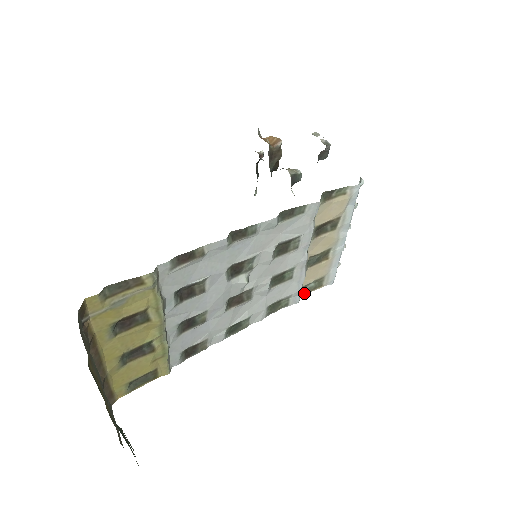
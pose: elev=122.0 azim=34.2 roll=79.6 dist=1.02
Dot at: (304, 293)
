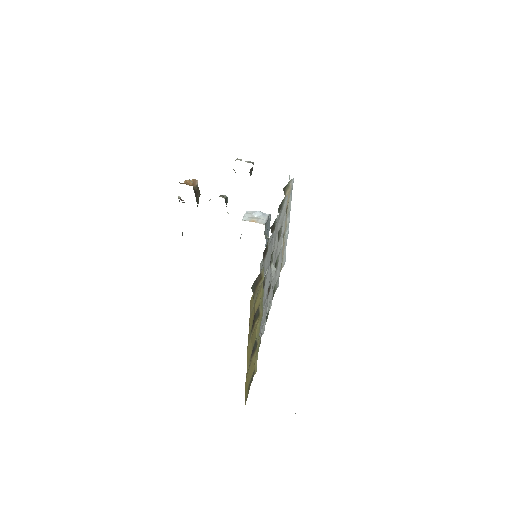
Dot at: occluded
